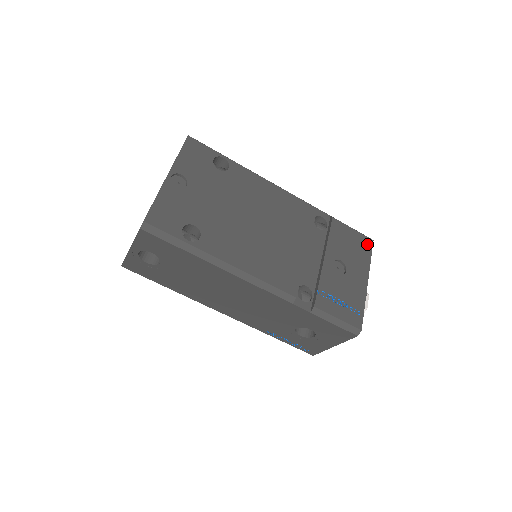
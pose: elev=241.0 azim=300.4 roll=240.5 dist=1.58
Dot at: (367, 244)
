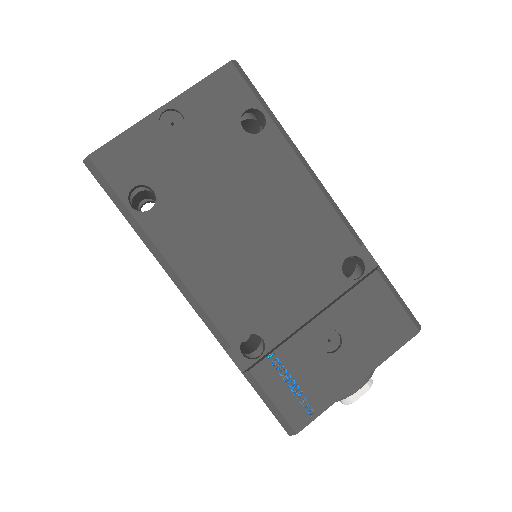
Dot at: (404, 332)
